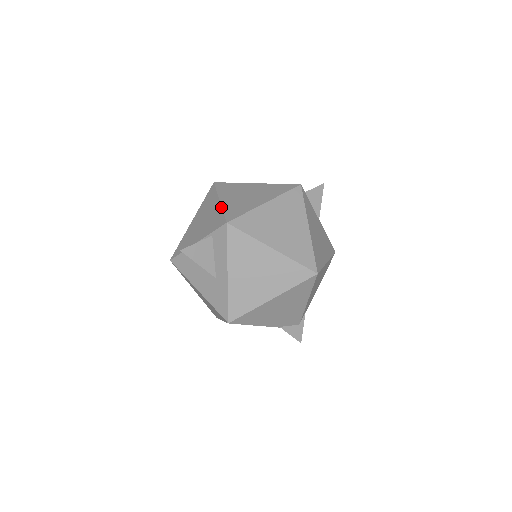
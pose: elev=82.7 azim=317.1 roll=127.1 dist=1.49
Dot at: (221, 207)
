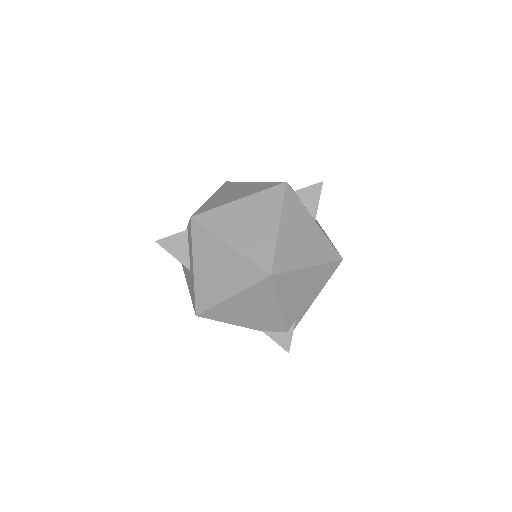
Dot at: (204, 203)
